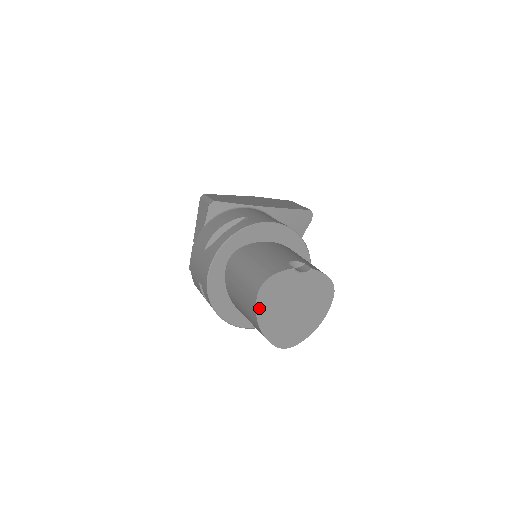
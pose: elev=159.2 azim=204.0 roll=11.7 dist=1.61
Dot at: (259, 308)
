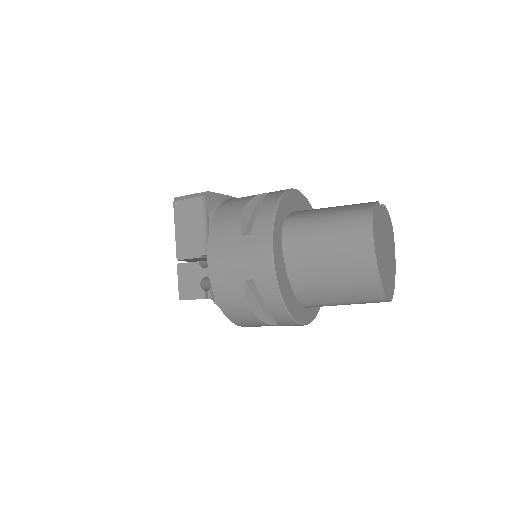
Dot at: (375, 248)
